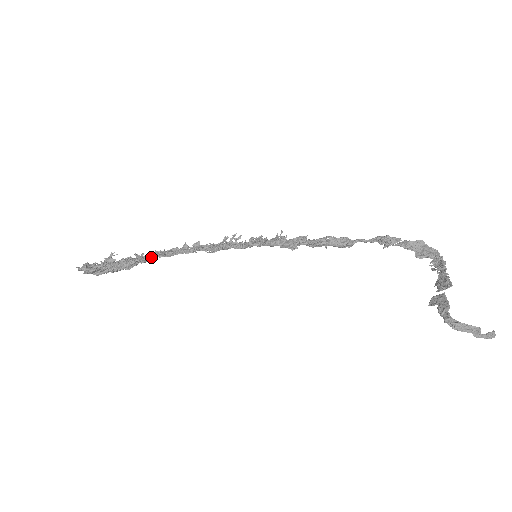
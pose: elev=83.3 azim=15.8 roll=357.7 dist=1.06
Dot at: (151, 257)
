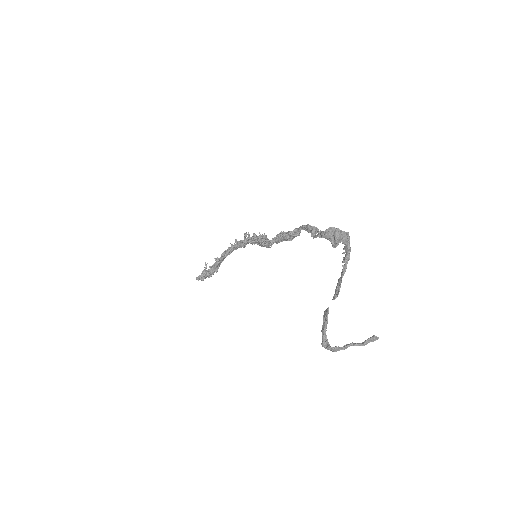
Dot at: (221, 260)
